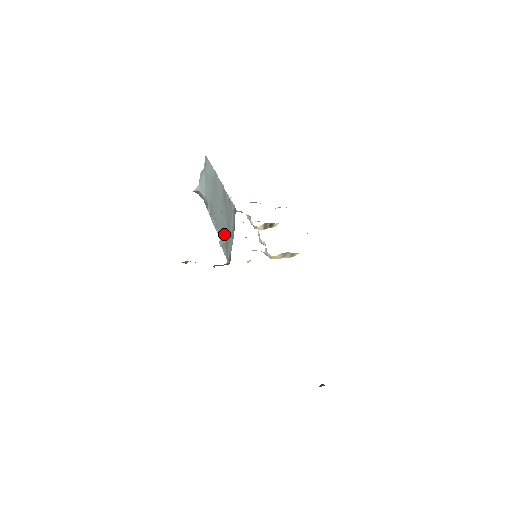
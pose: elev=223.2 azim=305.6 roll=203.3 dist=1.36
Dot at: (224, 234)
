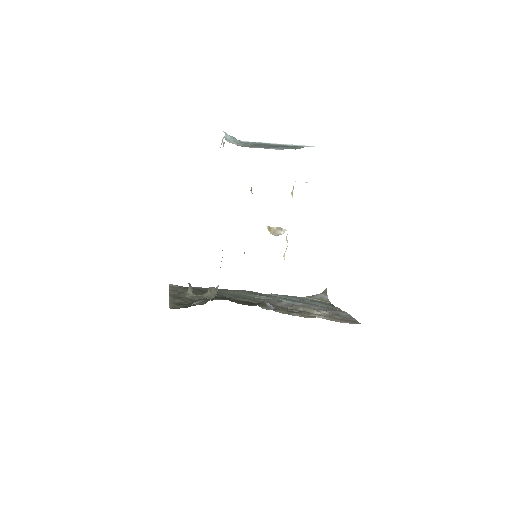
Dot at: occluded
